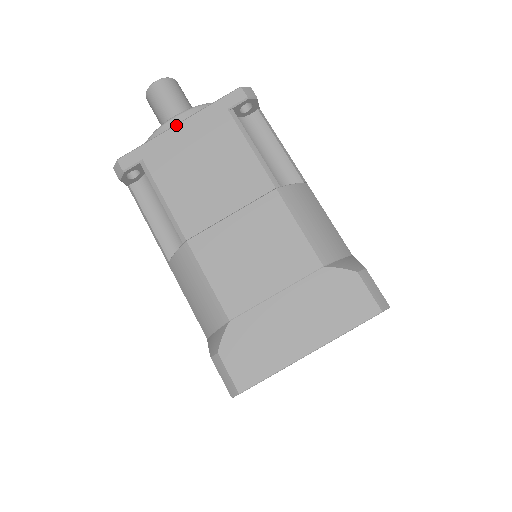
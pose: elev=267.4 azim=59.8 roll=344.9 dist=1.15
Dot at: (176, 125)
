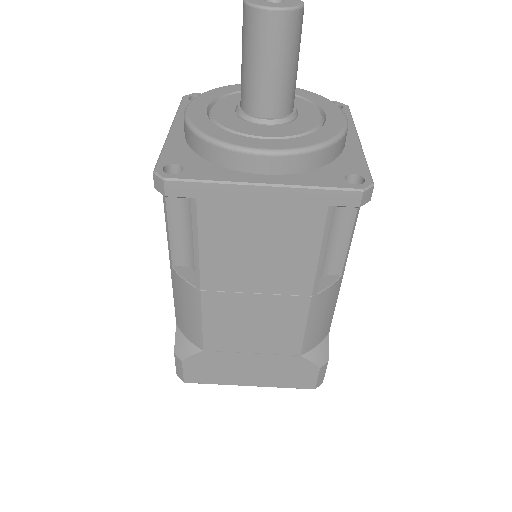
Dot at: (259, 186)
